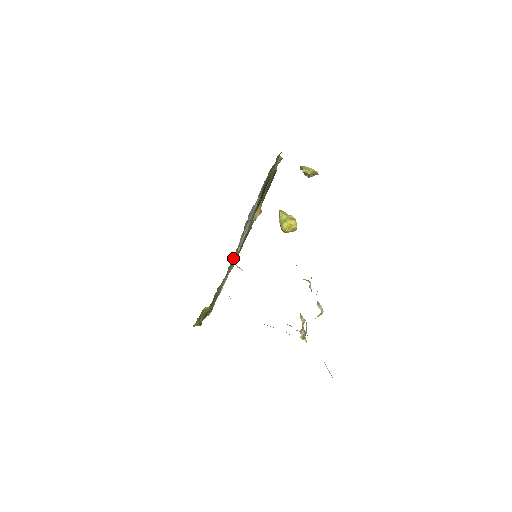
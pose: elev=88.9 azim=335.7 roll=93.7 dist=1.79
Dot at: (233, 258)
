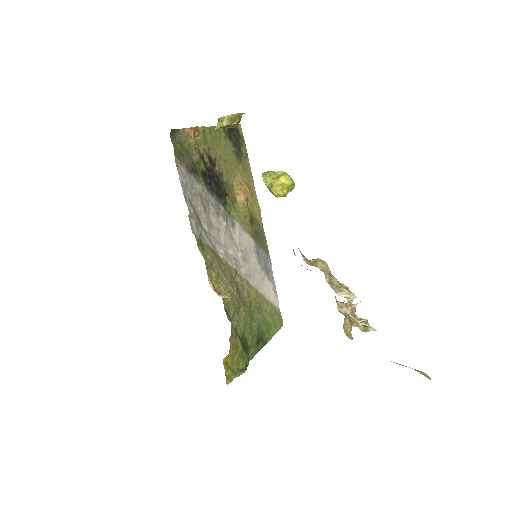
Dot at: (220, 284)
